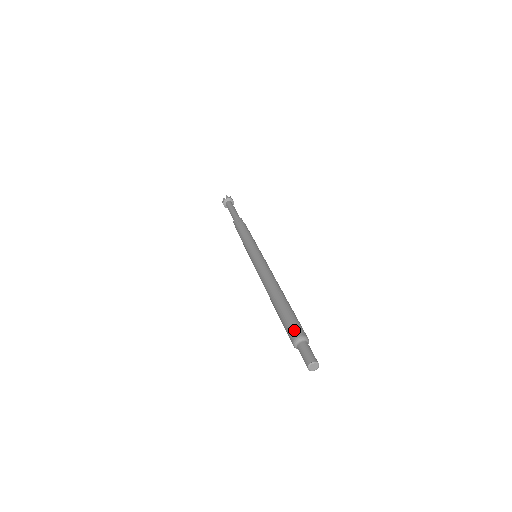
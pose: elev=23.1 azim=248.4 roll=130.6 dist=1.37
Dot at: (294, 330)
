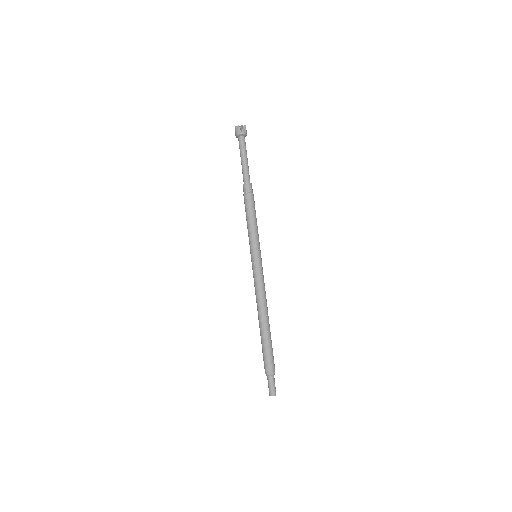
Dot at: (264, 366)
